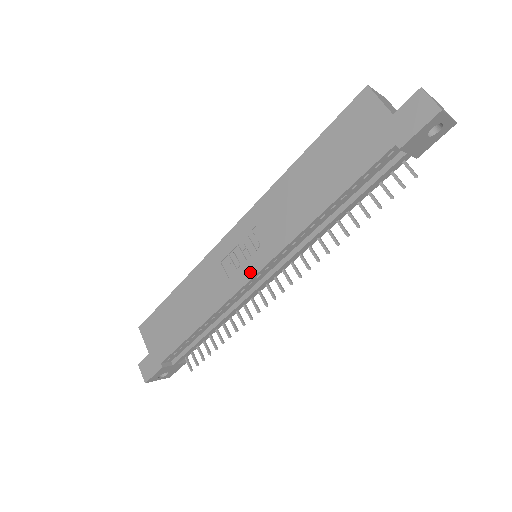
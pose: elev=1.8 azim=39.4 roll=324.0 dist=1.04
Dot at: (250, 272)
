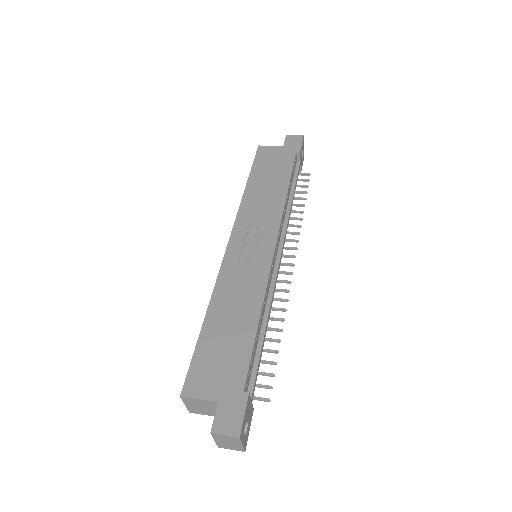
Dot at: (270, 247)
